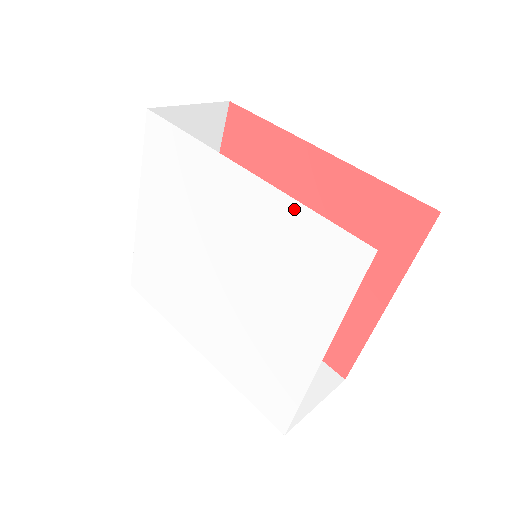
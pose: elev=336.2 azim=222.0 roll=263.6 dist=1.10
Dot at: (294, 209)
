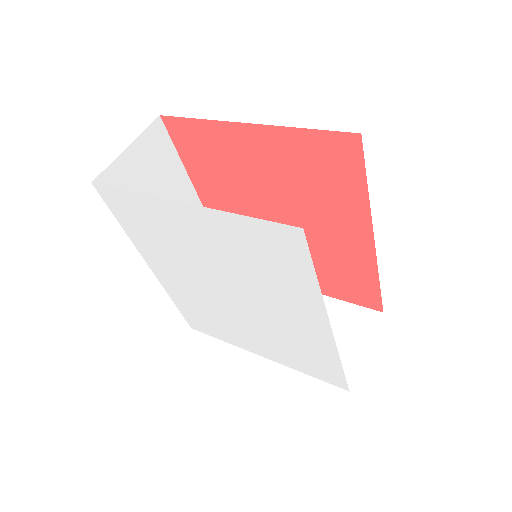
Dot at: (334, 358)
